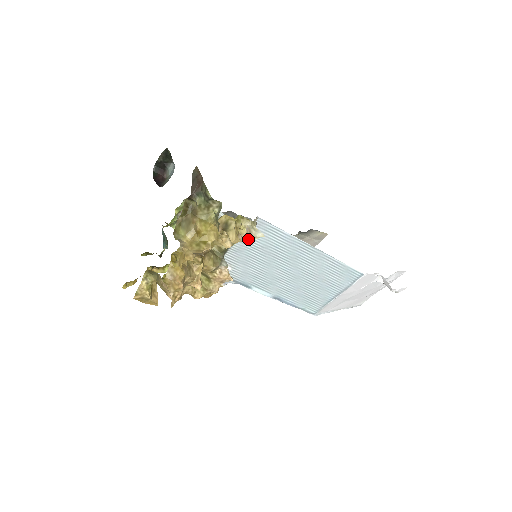
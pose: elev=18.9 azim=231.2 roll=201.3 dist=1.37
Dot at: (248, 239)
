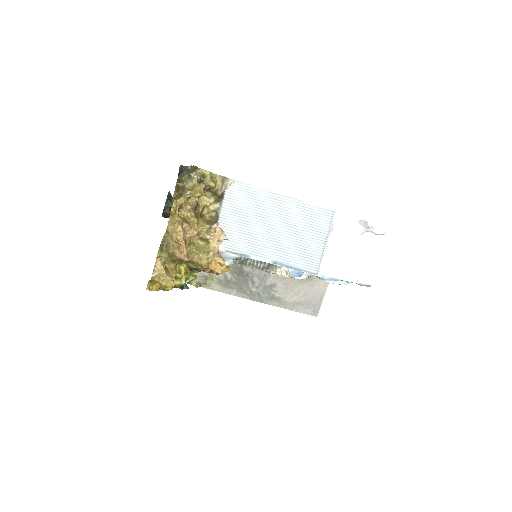
Dot at: (224, 187)
